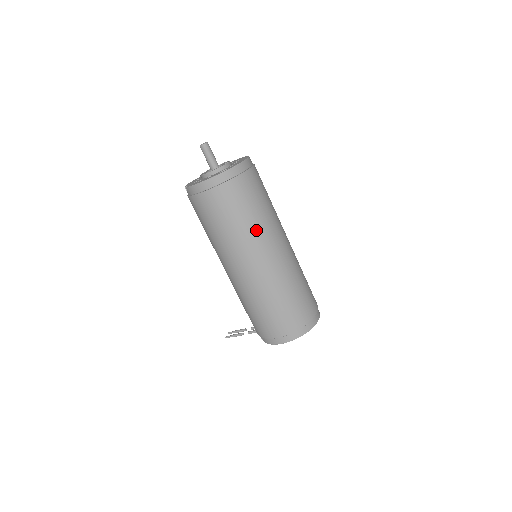
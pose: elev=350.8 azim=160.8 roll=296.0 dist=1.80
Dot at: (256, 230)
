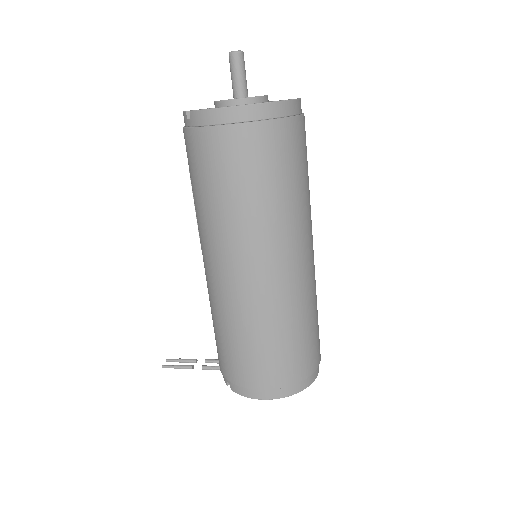
Dot at: (287, 215)
